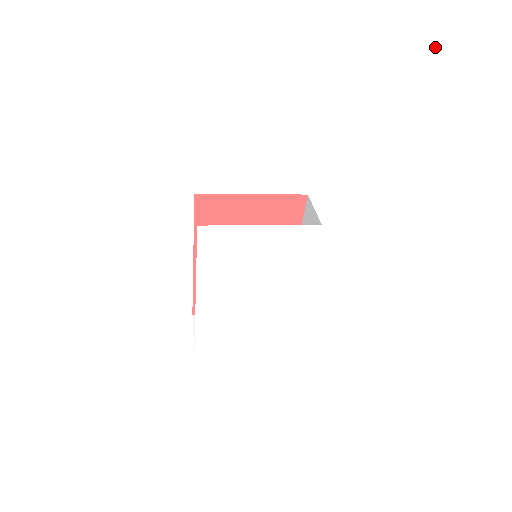
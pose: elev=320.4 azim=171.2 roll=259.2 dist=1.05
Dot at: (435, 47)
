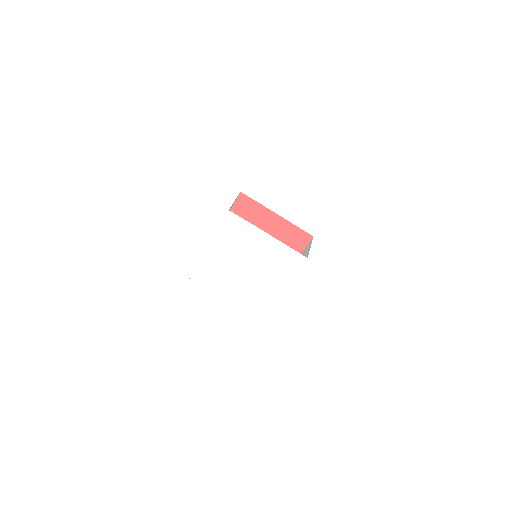
Dot at: (430, 183)
